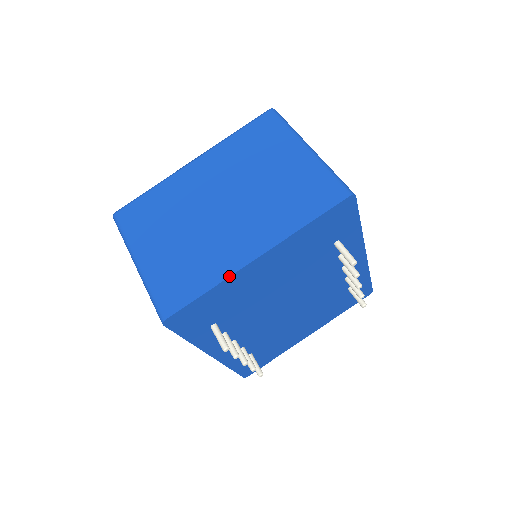
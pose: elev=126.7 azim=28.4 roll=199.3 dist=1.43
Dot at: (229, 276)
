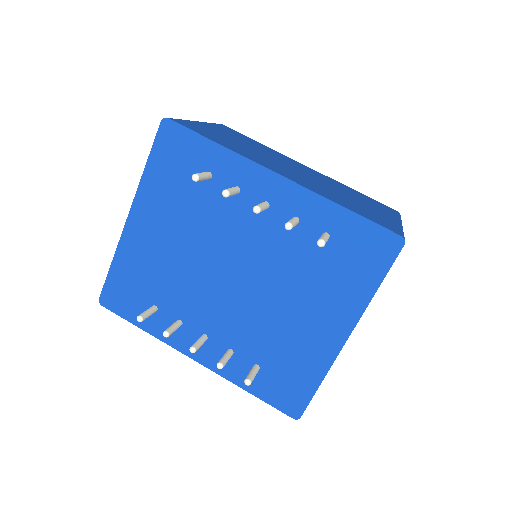
Dot at: (118, 243)
